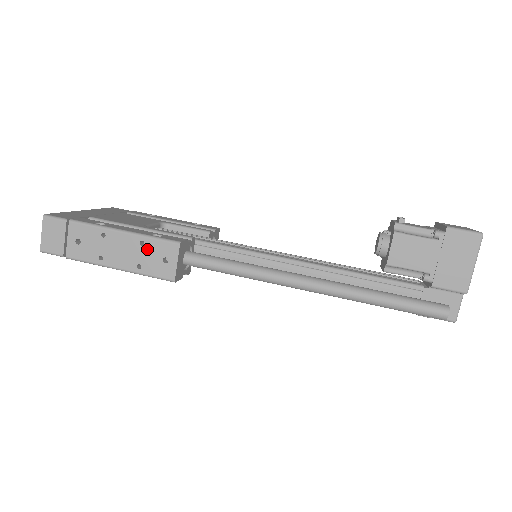
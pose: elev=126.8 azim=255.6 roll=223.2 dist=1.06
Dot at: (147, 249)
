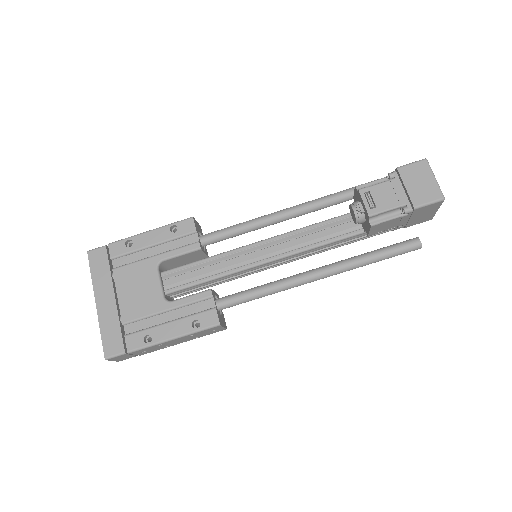
Dot at: (197, 334)
